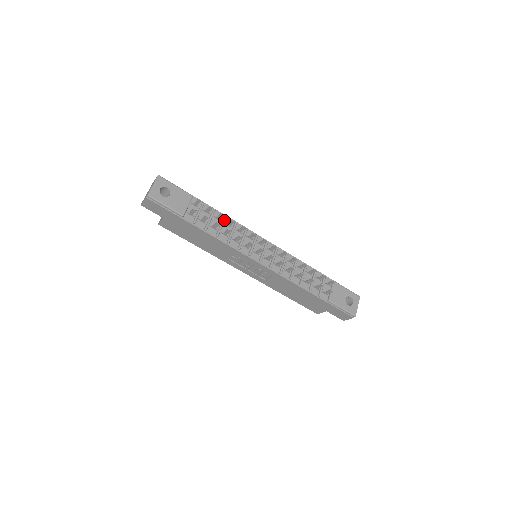
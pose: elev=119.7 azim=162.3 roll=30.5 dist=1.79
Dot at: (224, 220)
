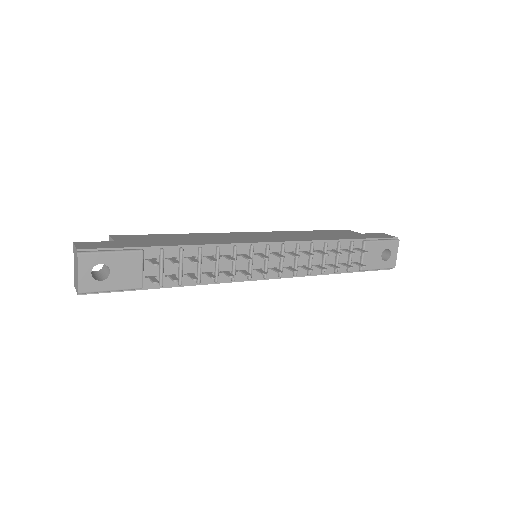
Dot at: (200, 256)
